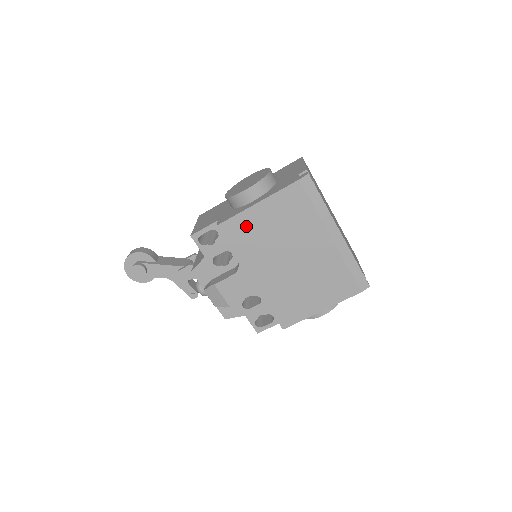
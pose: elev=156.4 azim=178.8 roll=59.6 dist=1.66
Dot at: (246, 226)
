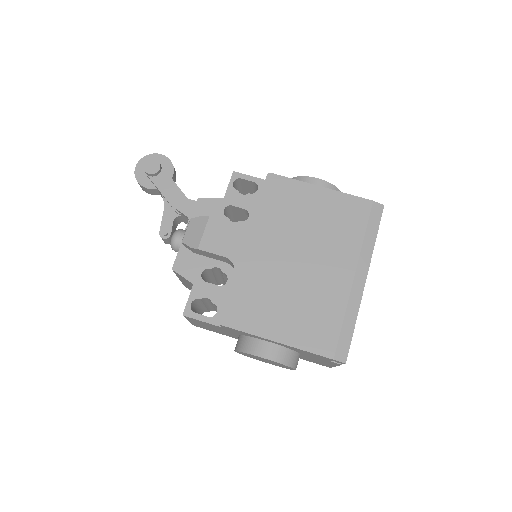
Dot at: (293, 195)
